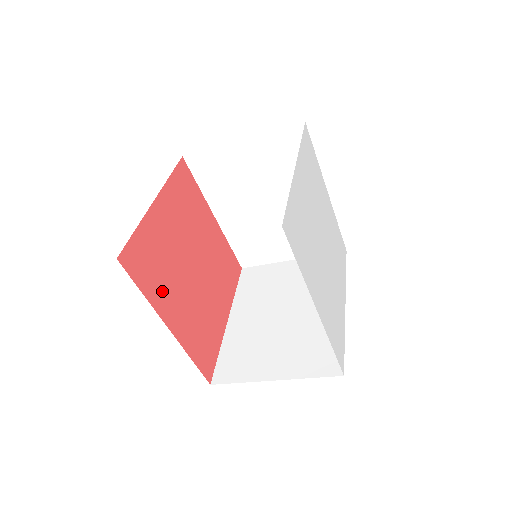
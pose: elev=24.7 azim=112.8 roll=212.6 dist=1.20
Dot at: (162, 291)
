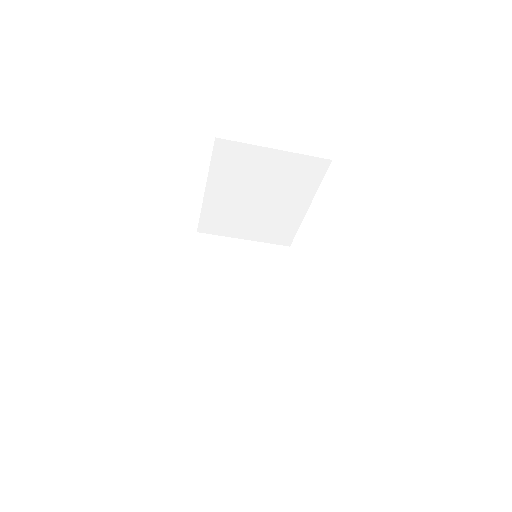
Dot at: occluded
